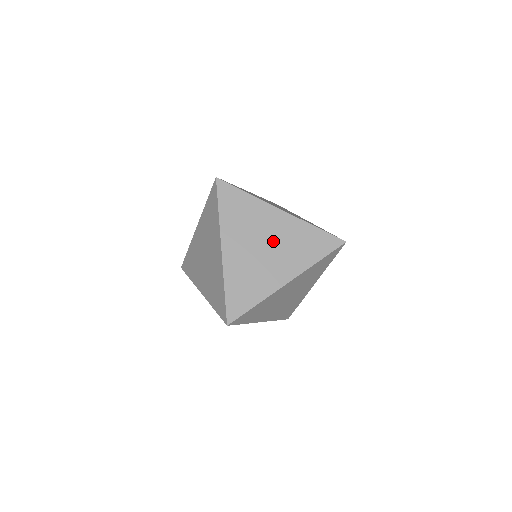
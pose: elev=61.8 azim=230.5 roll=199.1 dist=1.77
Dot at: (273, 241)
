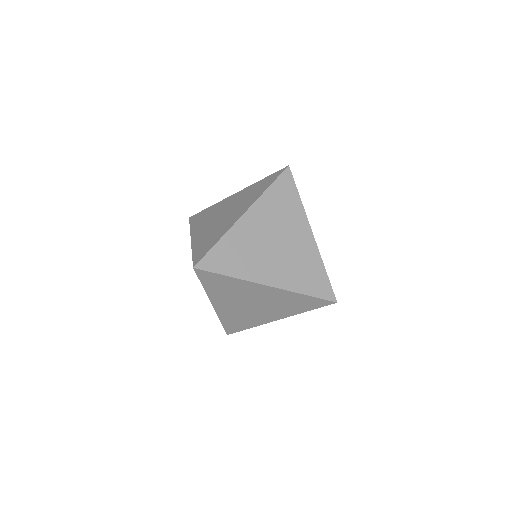
Dot at: (261, 302)
